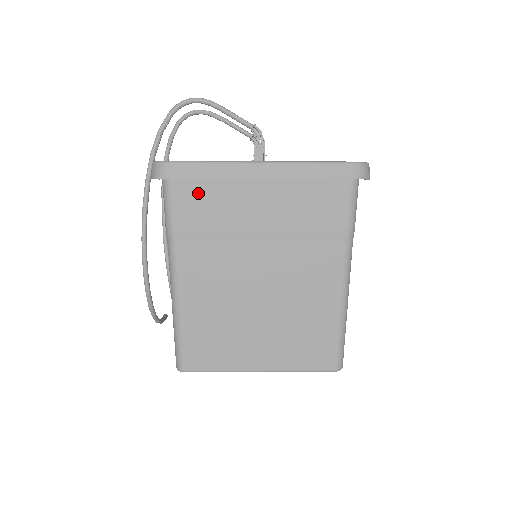
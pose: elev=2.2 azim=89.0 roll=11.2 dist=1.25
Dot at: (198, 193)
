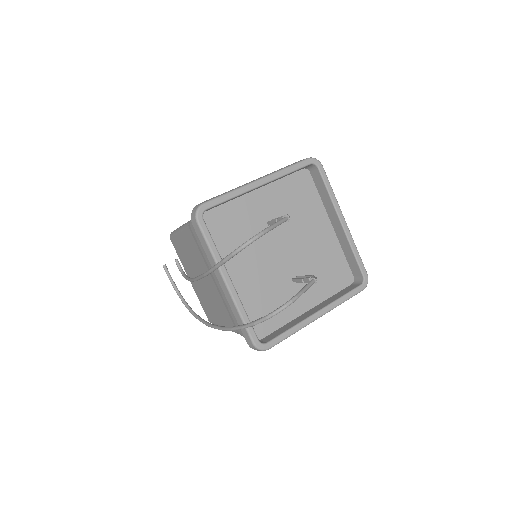
Dot at: (273, 331)
